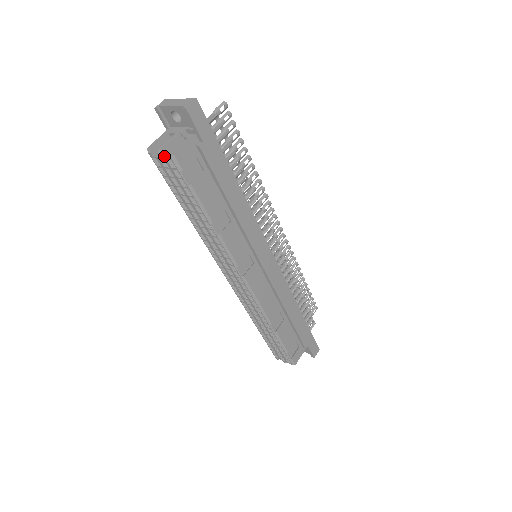
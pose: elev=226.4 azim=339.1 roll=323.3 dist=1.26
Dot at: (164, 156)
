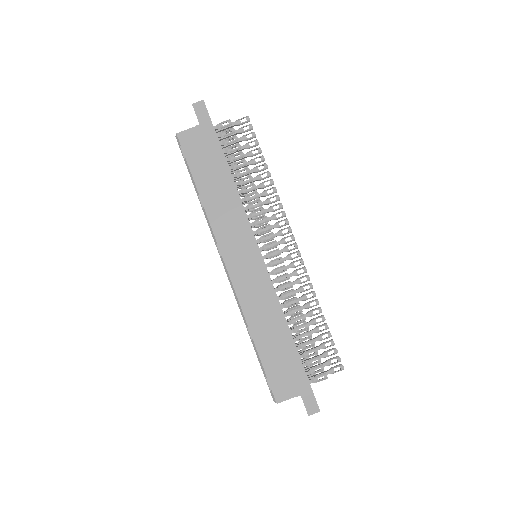
Dot at: occluded
